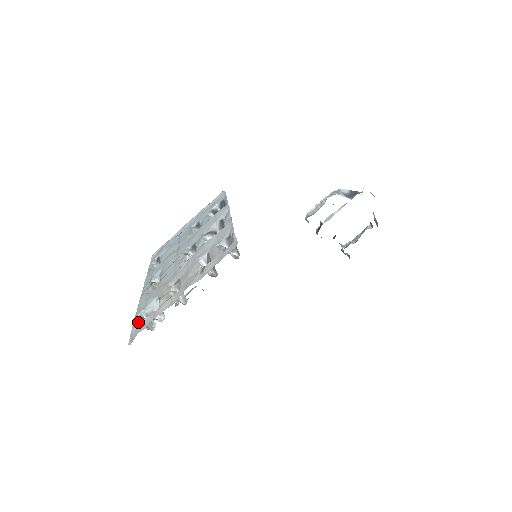
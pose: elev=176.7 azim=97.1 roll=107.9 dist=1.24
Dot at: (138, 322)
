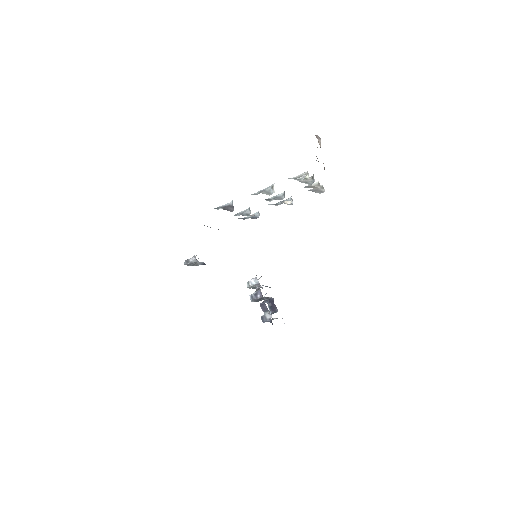
Dot at: occluded
